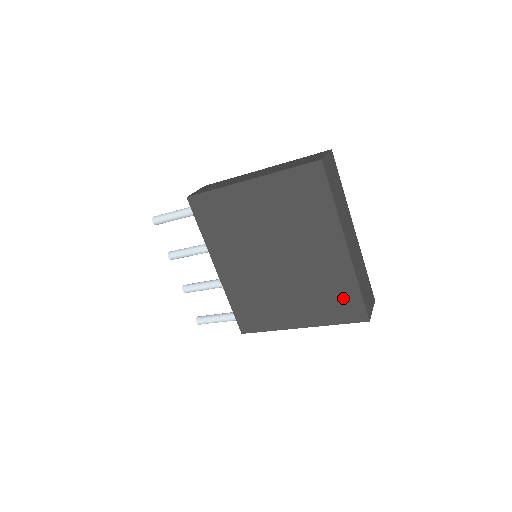
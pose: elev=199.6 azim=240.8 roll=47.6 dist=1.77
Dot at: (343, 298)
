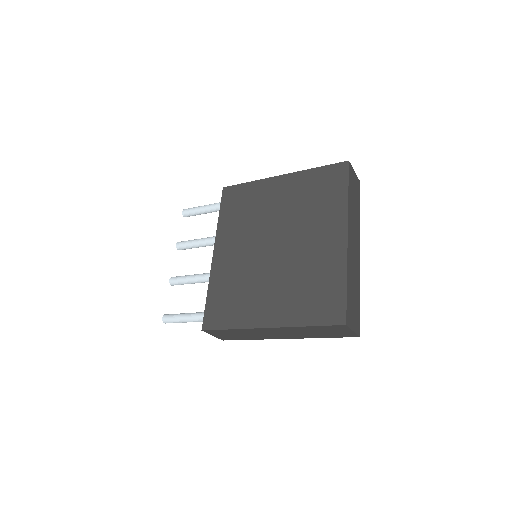
Dot at: (326, 293)
